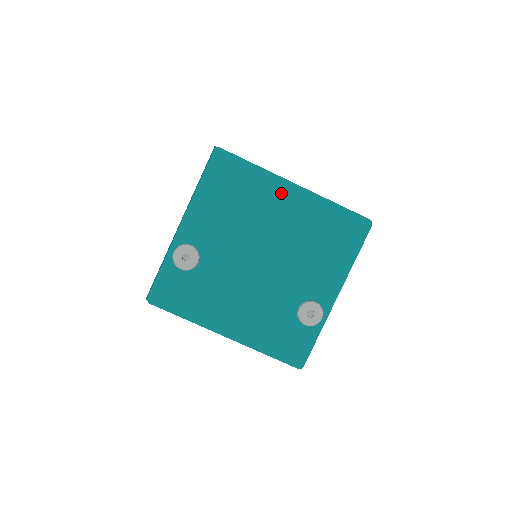
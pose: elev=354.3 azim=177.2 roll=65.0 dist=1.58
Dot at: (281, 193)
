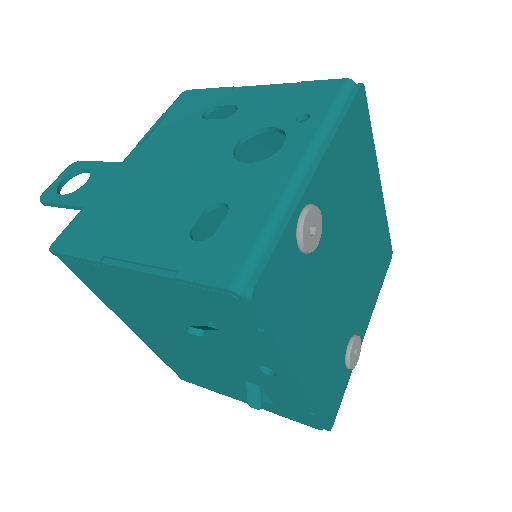
Dot at: (374, 186)
